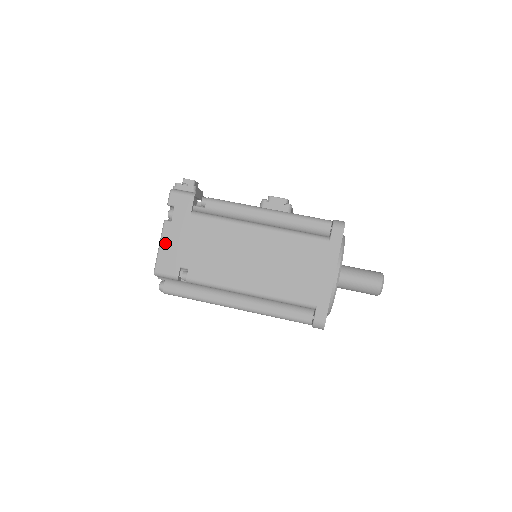
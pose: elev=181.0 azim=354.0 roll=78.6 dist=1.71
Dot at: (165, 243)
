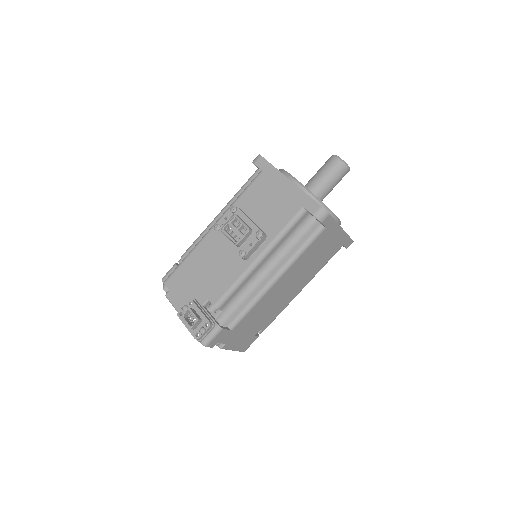
Dot at: (235, 347)
